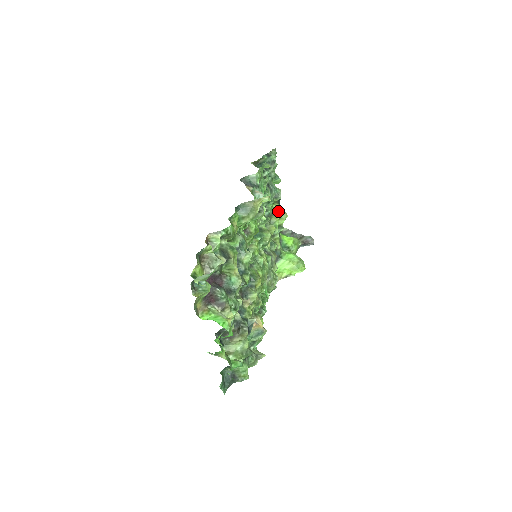
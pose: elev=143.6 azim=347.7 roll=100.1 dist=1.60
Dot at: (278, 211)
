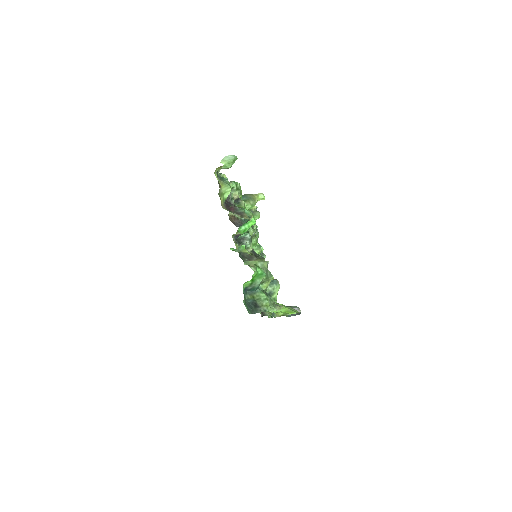
Dot at: occluded
